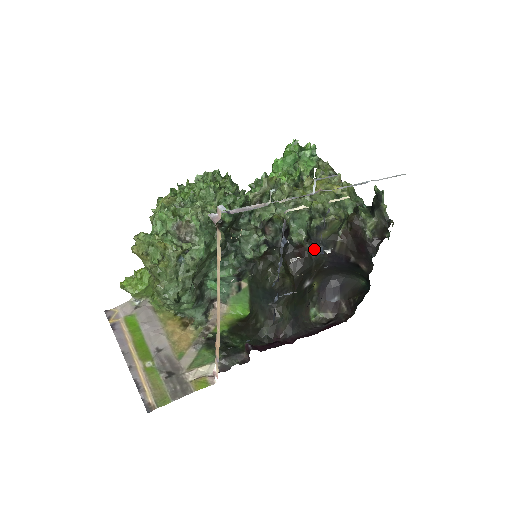
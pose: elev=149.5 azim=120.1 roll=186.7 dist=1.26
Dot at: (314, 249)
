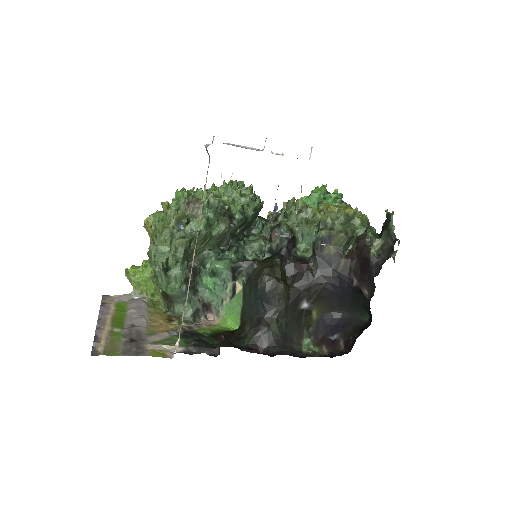
Dot at: (317, 265)
